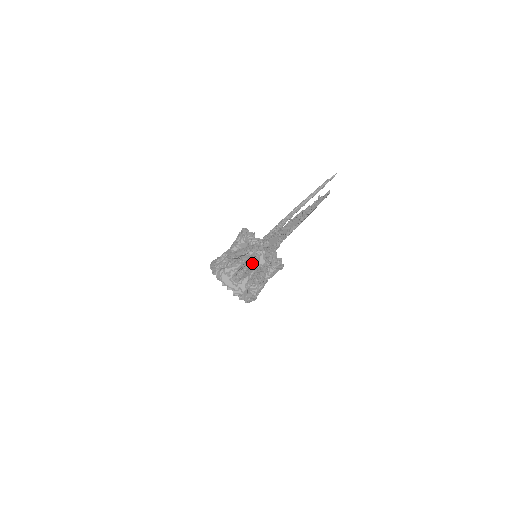
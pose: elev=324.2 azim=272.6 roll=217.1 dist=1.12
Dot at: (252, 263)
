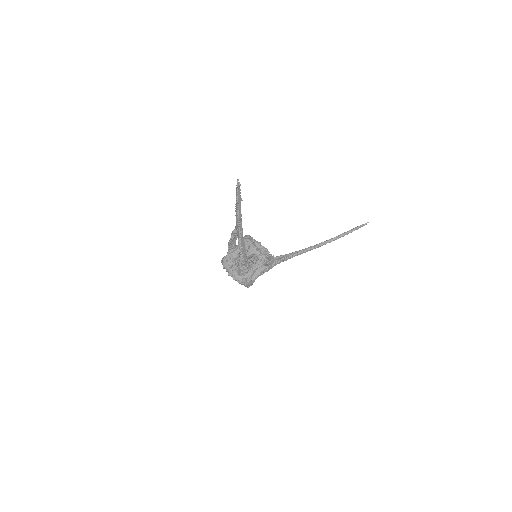
Dot at: occluded
